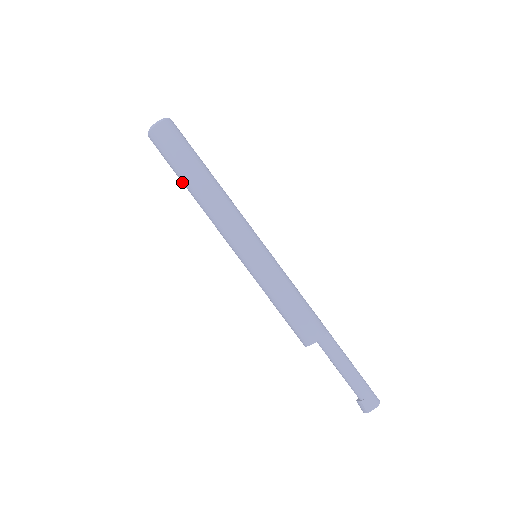
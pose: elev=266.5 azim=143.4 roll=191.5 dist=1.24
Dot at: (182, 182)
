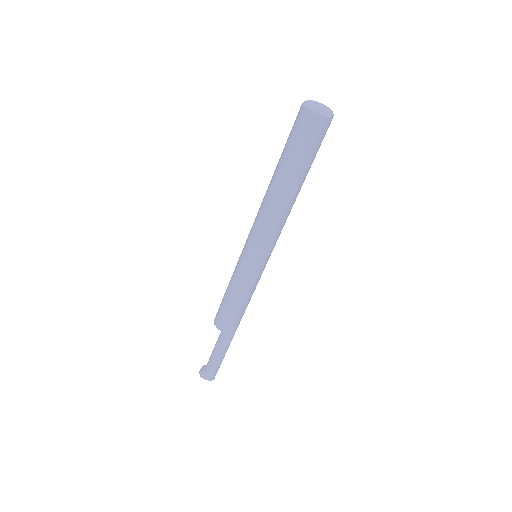
Dot at: (278, 163)
